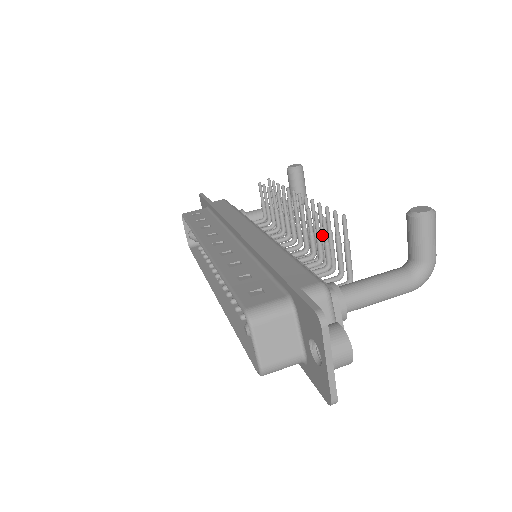
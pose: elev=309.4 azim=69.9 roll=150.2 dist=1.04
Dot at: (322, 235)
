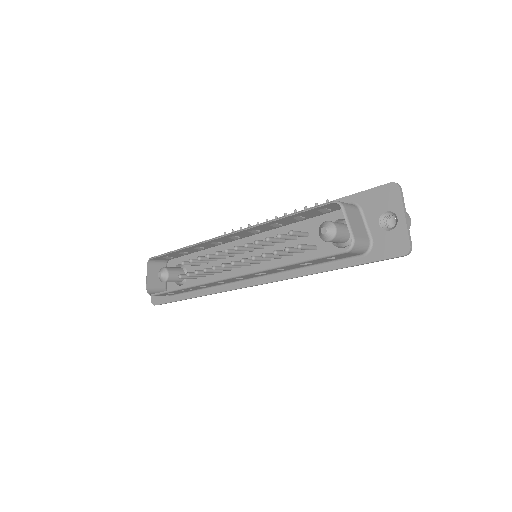
Dot at: occluded
